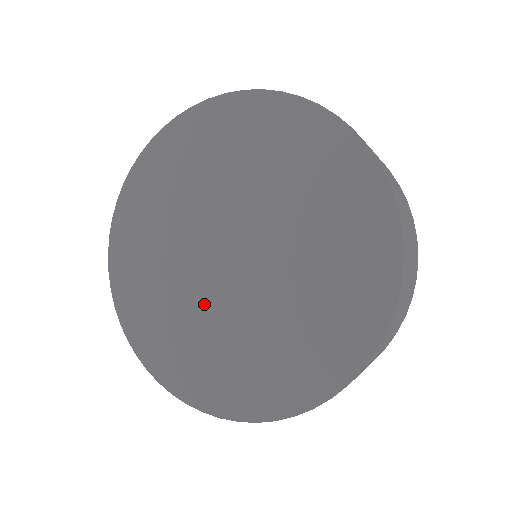
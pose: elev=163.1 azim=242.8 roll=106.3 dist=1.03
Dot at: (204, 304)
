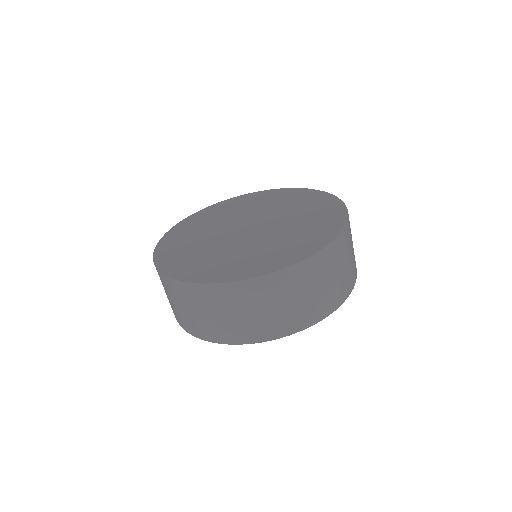
Dot at: (220, 244)
